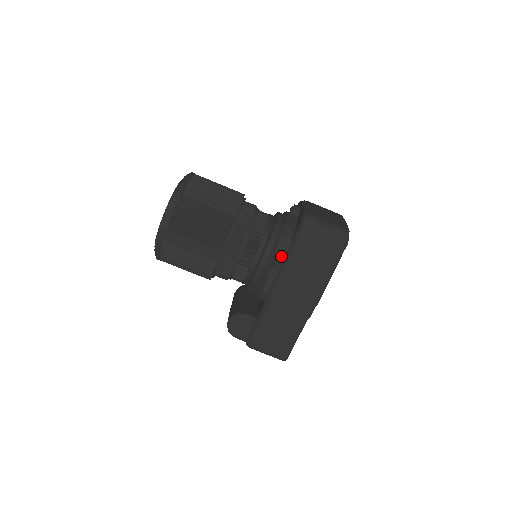
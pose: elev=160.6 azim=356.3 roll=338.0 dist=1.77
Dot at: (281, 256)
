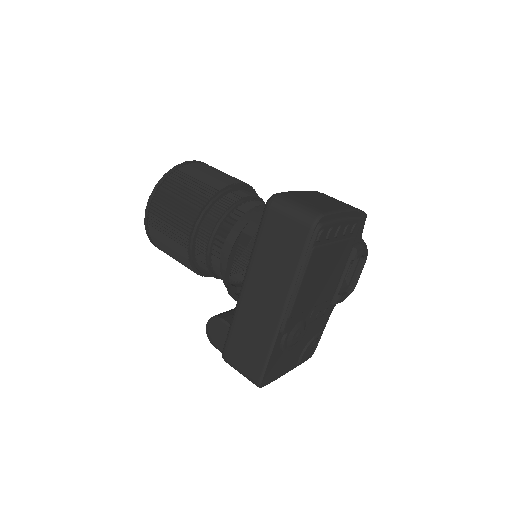
Dot at: occluded
